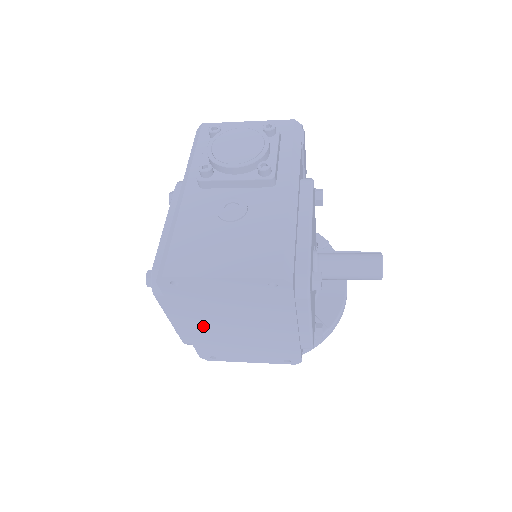
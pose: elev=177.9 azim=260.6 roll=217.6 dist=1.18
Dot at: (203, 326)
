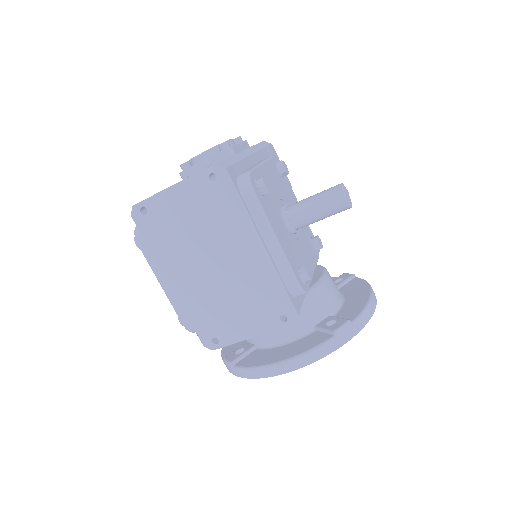
Dot at: (186, 277)
